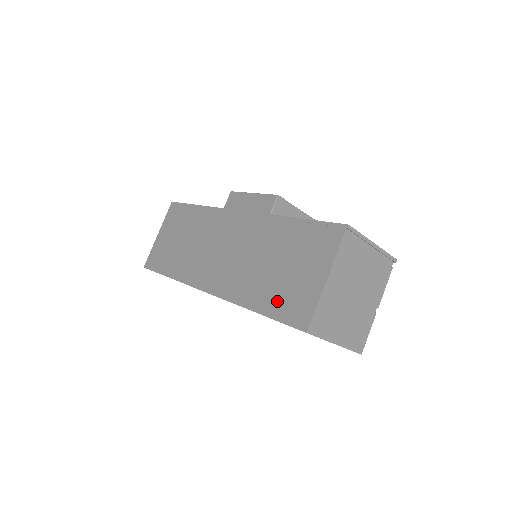
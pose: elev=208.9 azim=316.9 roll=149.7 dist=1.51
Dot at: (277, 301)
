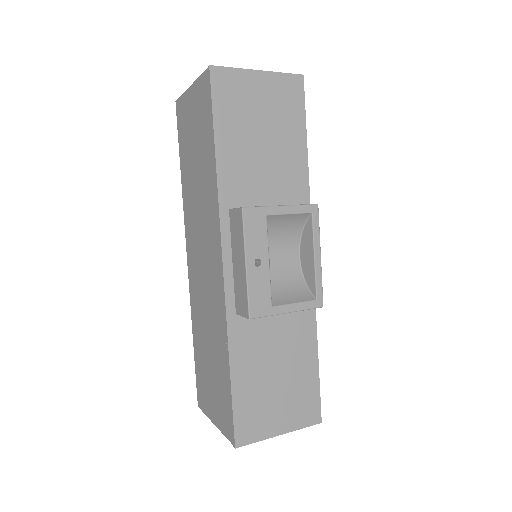
Dot at: (199, 368)
